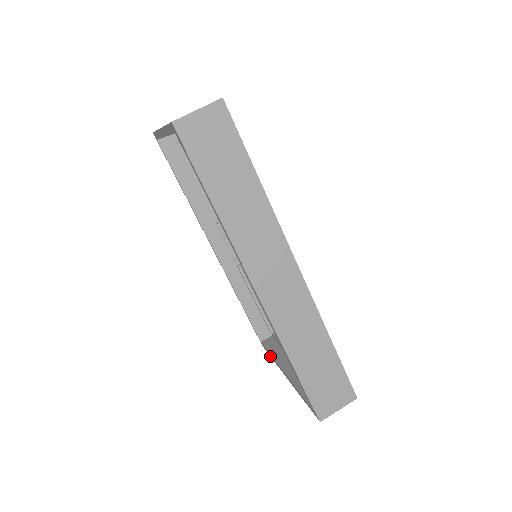
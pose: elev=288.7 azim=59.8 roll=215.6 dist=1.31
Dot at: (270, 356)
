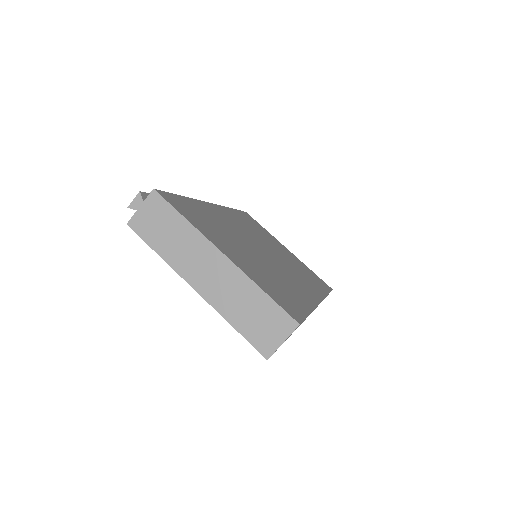
Dot at: occluded
